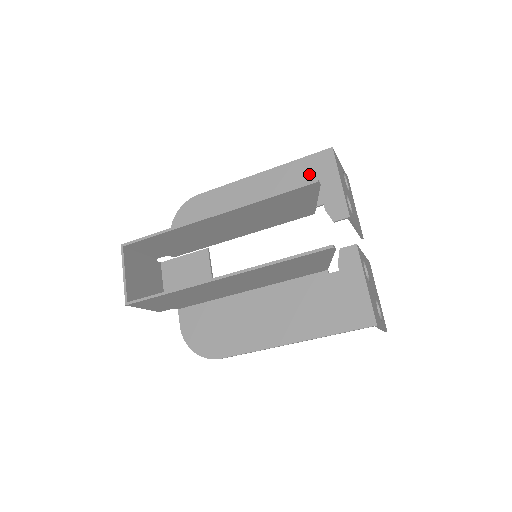
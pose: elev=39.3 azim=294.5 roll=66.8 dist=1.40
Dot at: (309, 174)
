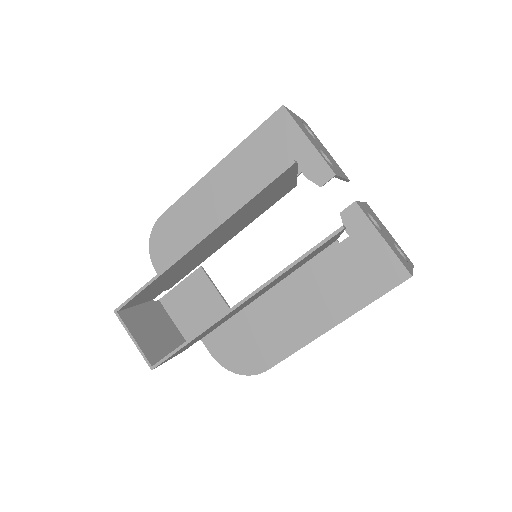
Dot at: (271, 145)
